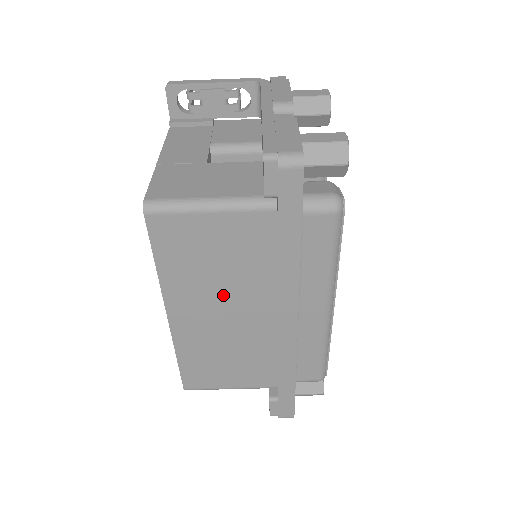
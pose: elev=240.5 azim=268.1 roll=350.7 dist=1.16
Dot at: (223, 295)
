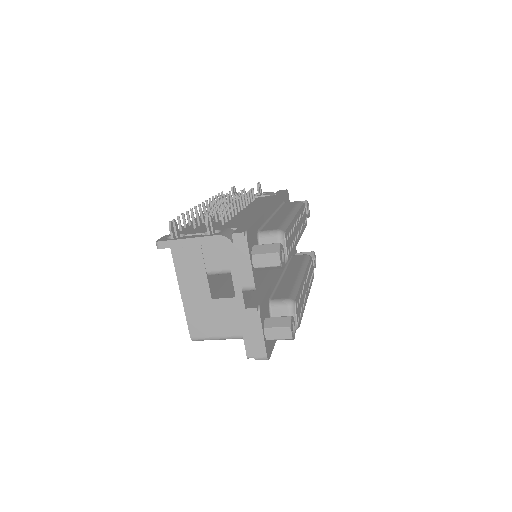
Dot at: occluded
